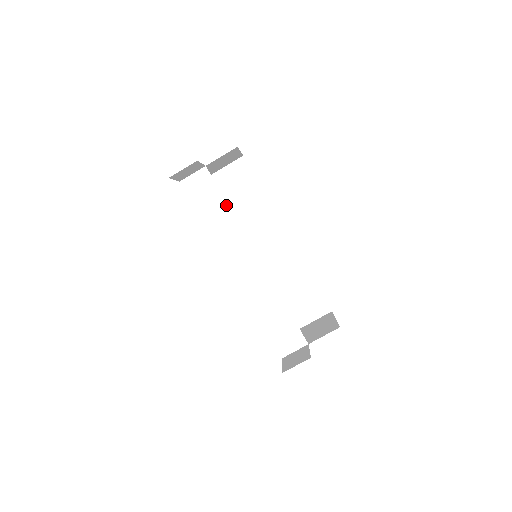
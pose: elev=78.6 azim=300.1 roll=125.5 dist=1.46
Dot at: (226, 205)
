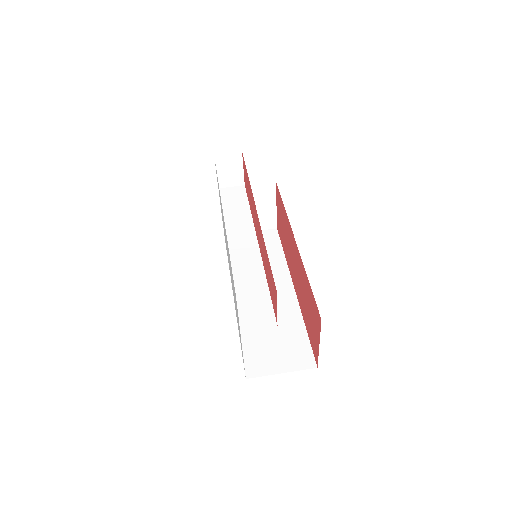
Dot at: (248, 208)
